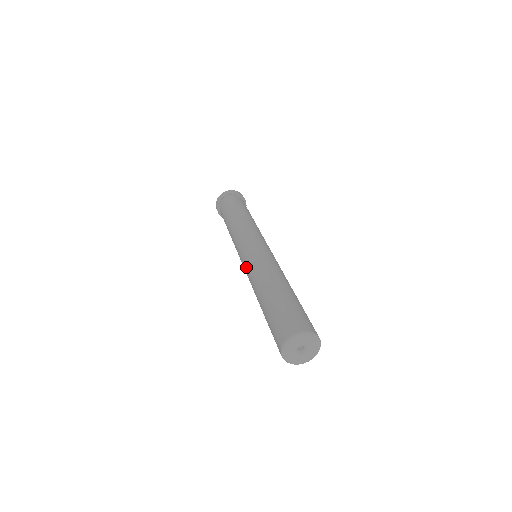
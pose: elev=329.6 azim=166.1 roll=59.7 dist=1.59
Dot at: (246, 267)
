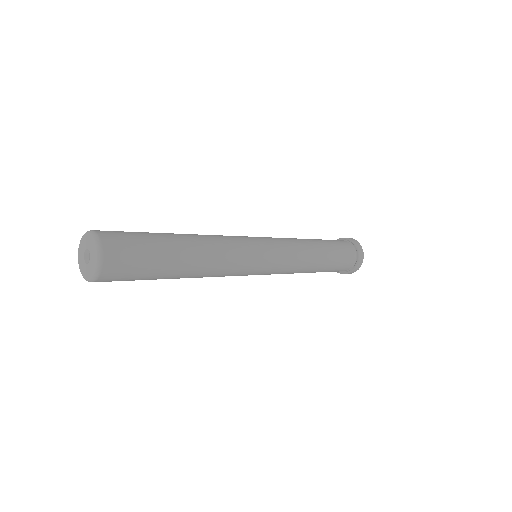
Dot at: occluded
